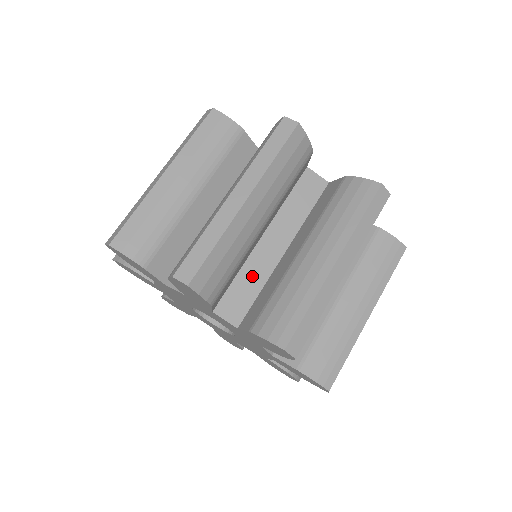
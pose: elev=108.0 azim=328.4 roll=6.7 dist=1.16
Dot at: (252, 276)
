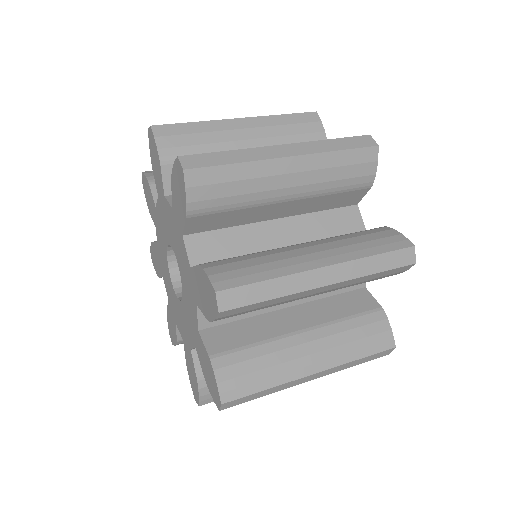
Dot at: occluded
